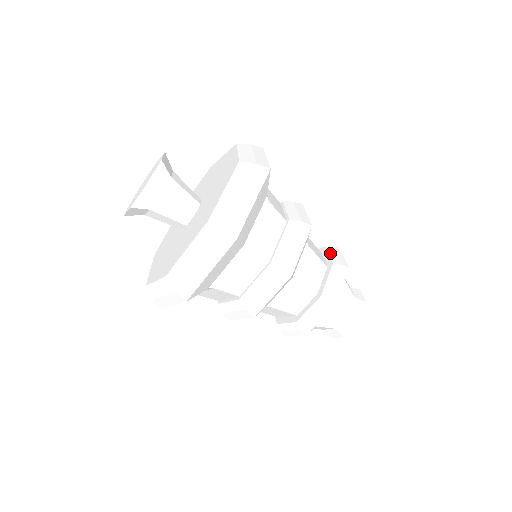
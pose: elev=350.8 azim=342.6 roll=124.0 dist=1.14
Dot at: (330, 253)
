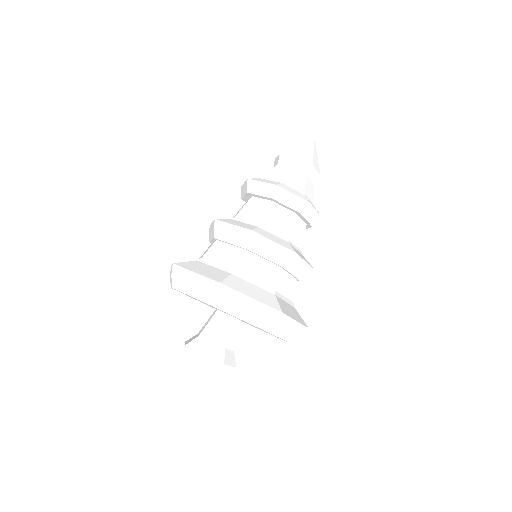
Dot at: (285, 204)
